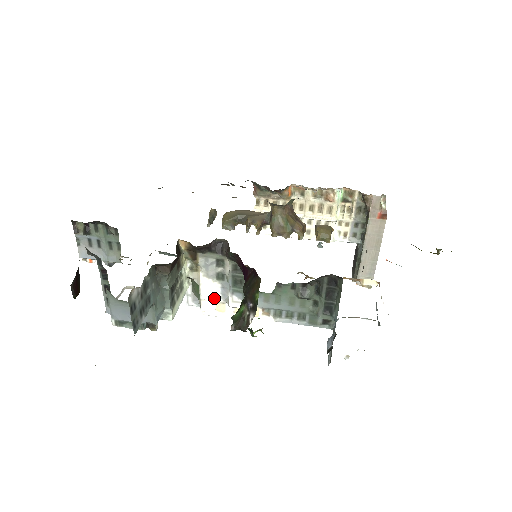
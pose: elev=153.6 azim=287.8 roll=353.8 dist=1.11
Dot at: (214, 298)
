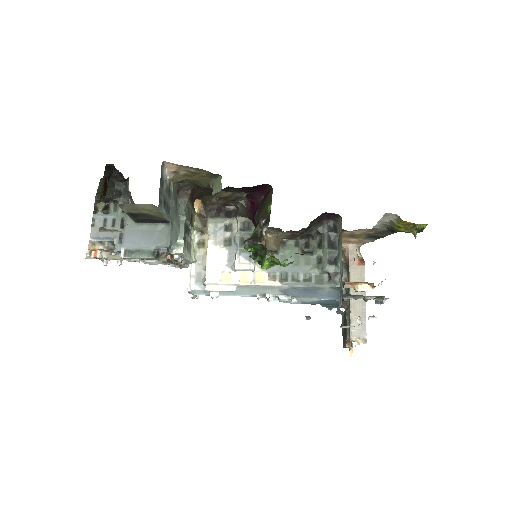
Dot at: (220, 267)
